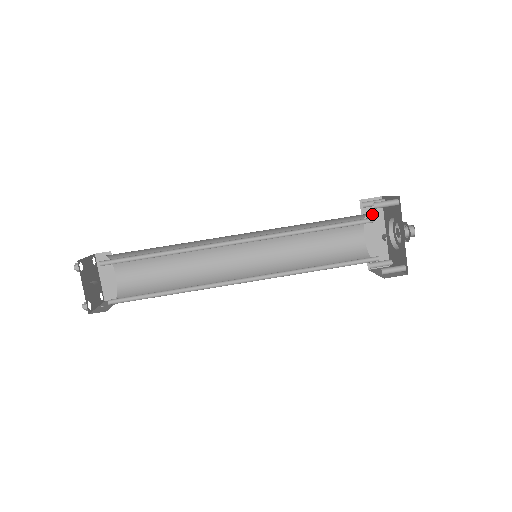
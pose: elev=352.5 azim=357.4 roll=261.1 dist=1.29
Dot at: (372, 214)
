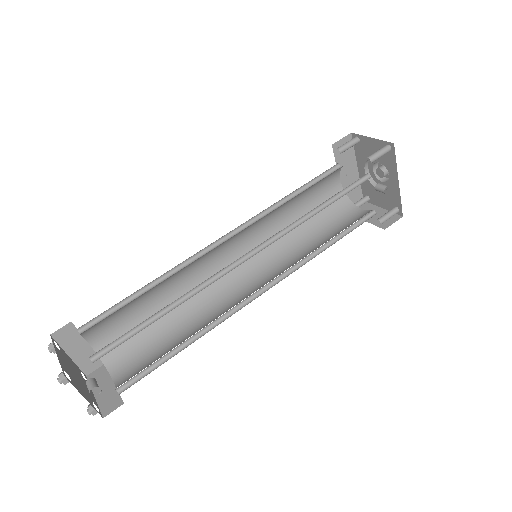
Dot at: (344, 155)
